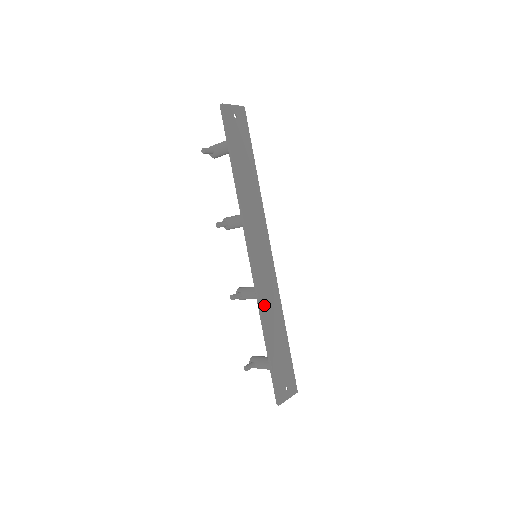
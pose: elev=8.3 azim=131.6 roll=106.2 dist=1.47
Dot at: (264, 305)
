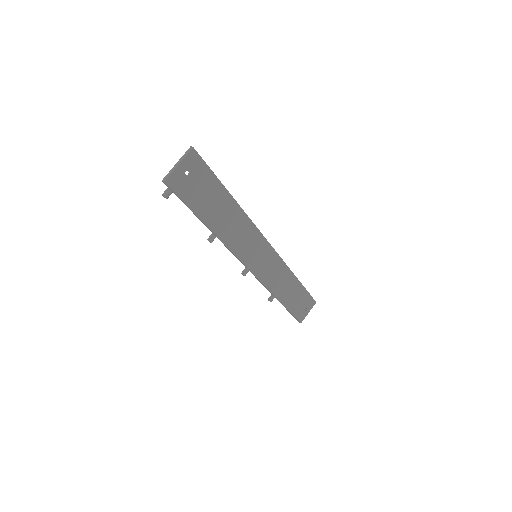
Dot at: (273, 287)
